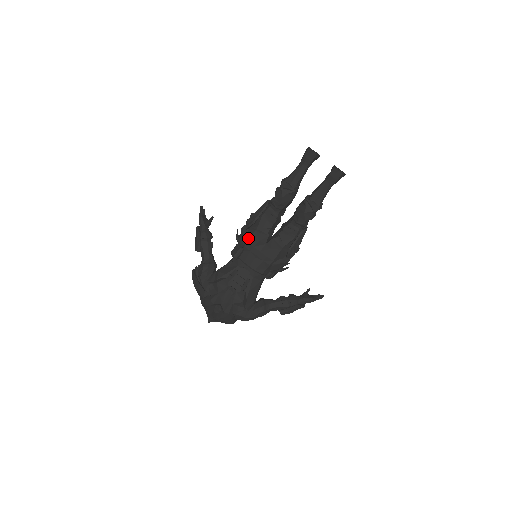
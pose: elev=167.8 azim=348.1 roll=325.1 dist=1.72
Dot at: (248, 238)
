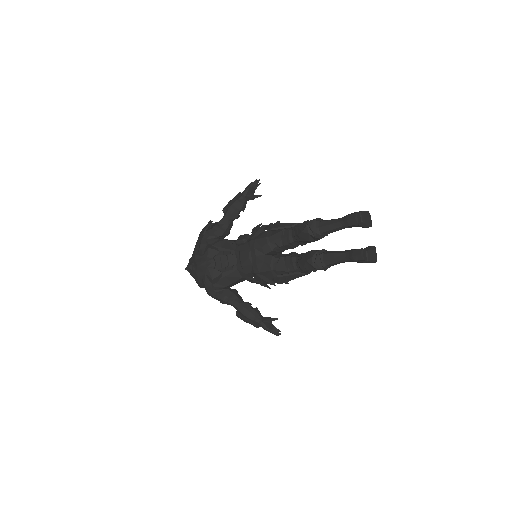
Dot at: (257, 237)
